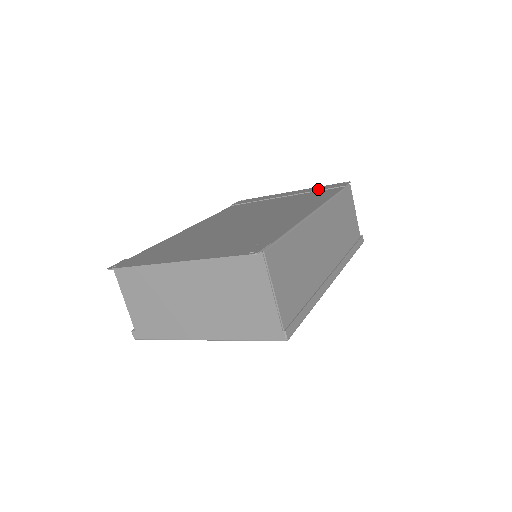
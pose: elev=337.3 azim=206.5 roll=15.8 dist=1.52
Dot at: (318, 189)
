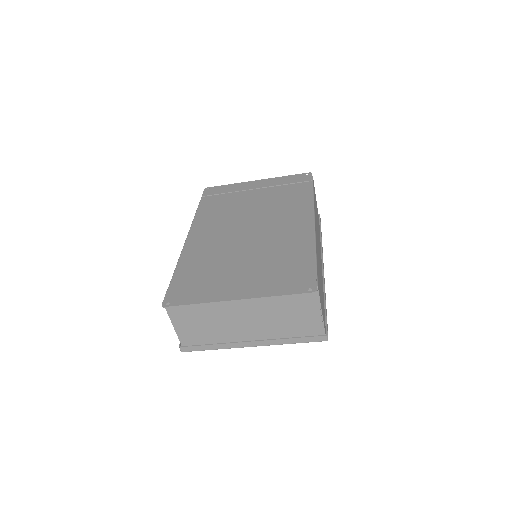
Dot at: (286, 182)
